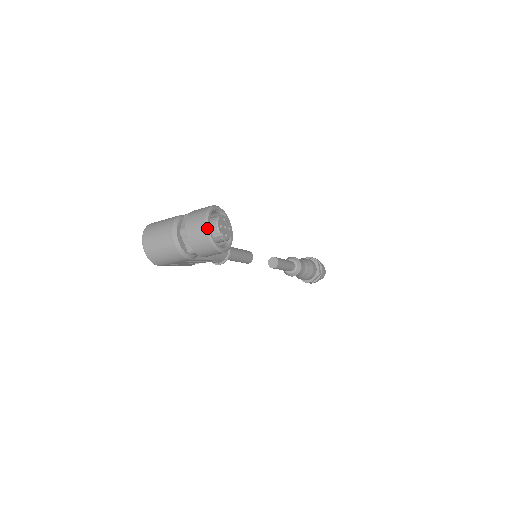
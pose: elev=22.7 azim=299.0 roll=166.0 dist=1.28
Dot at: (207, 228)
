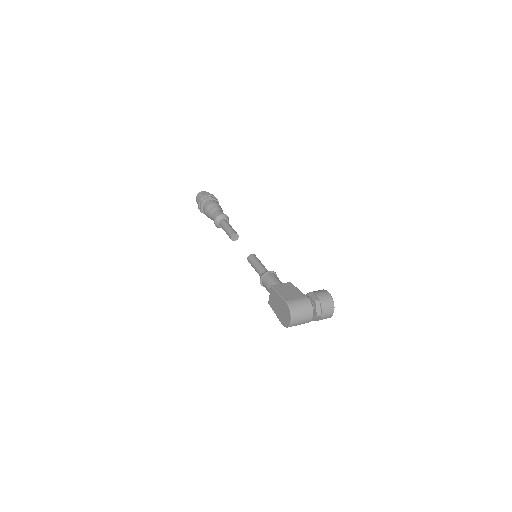
Dot at: occluded
